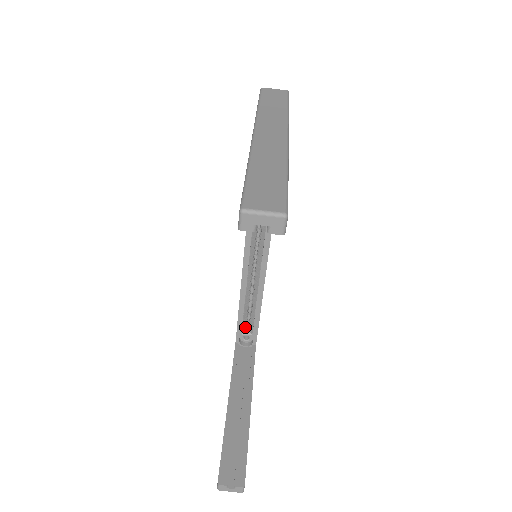
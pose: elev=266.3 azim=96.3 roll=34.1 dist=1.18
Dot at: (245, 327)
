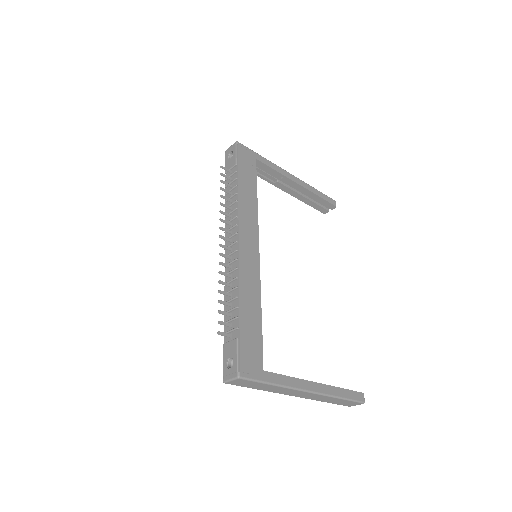
Dot at: occluded
